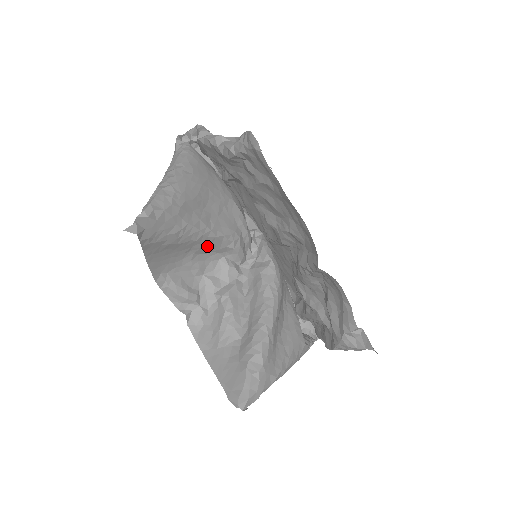
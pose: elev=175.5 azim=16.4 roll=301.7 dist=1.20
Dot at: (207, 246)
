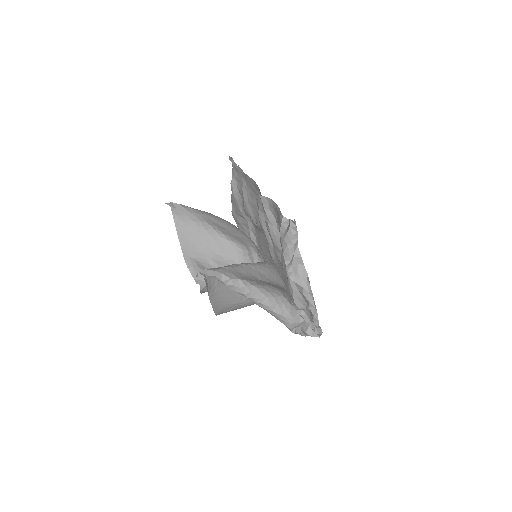
Dot at: (222, 248)
